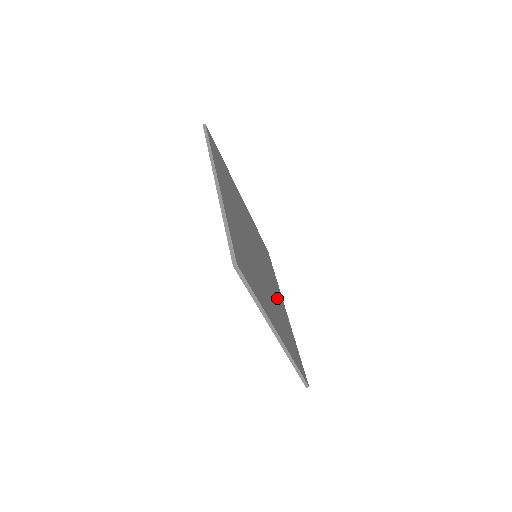
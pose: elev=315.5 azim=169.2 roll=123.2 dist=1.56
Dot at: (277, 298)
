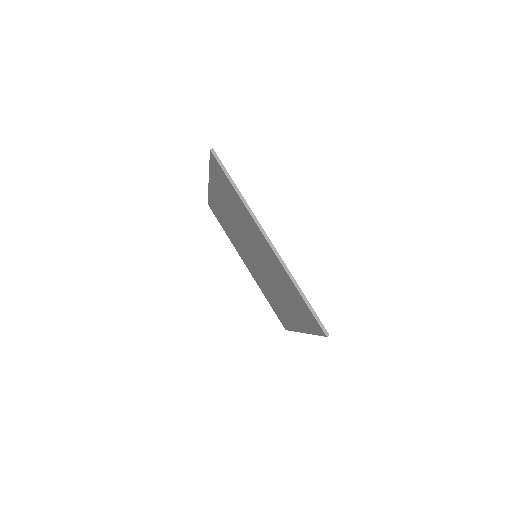
Dot at: occluded
